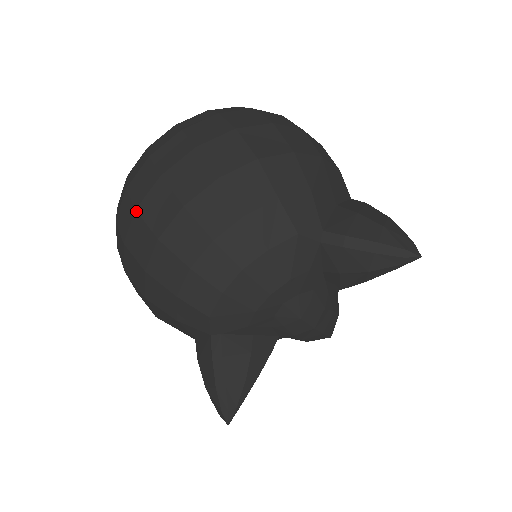
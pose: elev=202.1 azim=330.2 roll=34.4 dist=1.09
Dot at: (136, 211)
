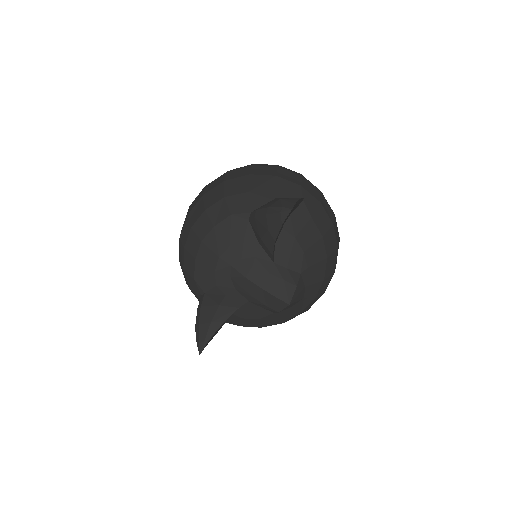
Dot at: occluded
